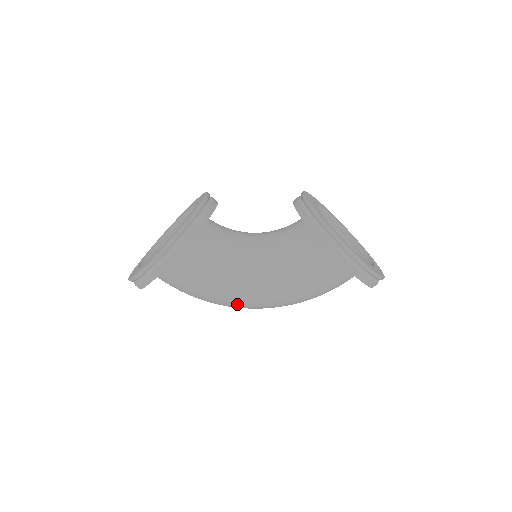
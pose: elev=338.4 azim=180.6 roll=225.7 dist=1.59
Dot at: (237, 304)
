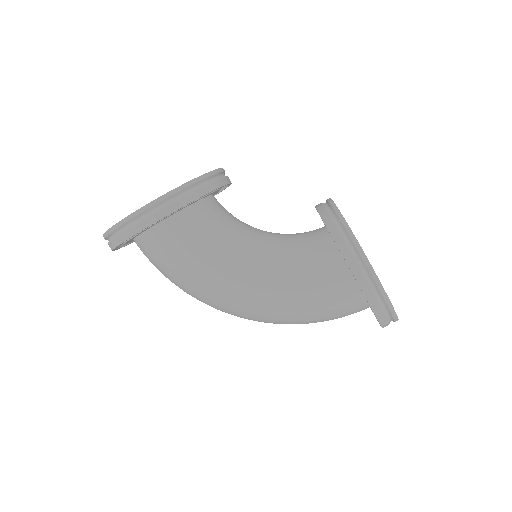
Dot at: (218, 301)
